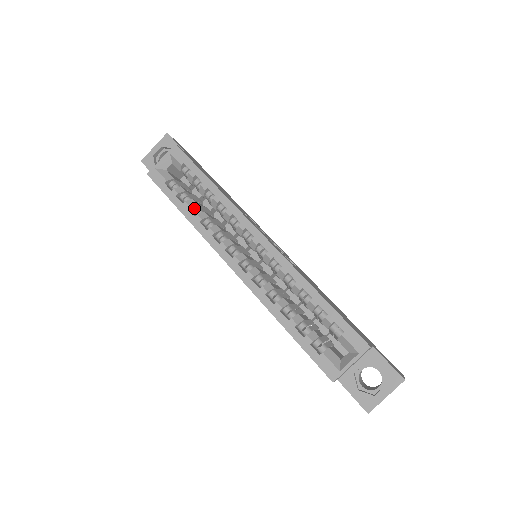
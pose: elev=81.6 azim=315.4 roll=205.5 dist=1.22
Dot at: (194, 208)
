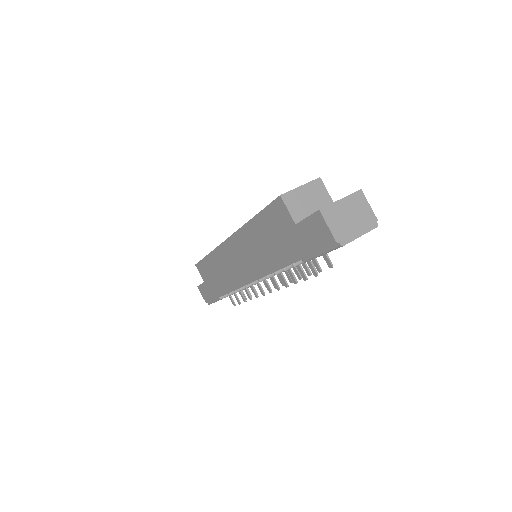
Dot at: occluded
